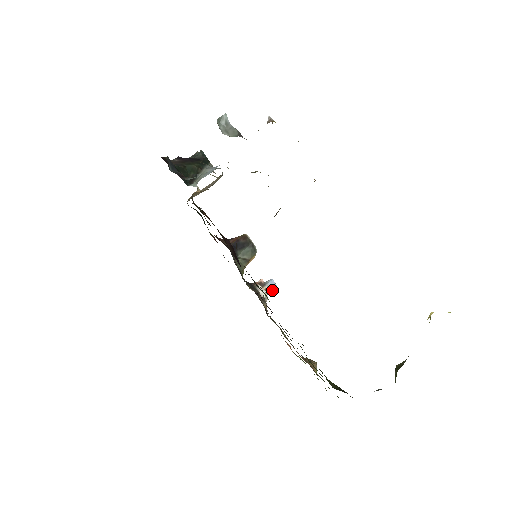
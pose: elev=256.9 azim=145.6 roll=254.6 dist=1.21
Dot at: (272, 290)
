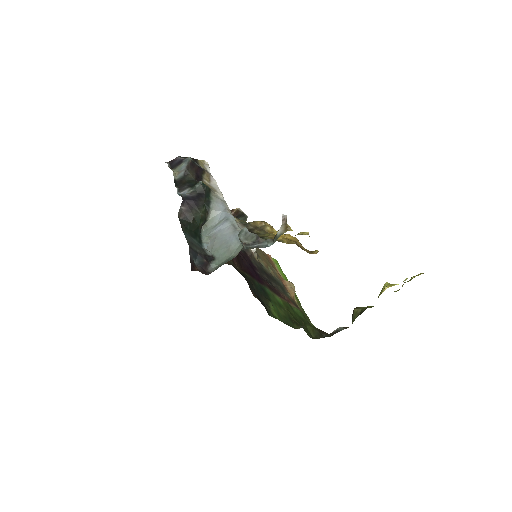
Dot at: occluded
